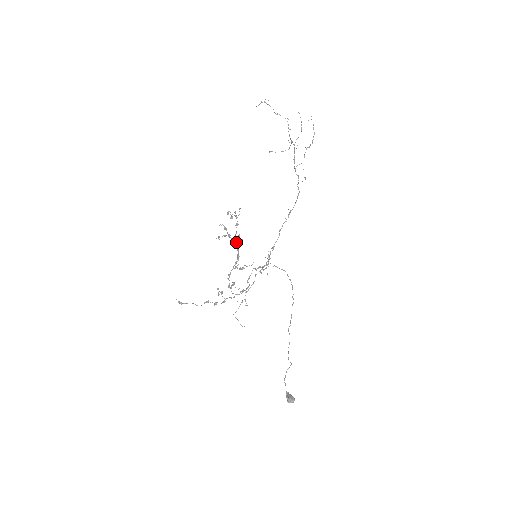
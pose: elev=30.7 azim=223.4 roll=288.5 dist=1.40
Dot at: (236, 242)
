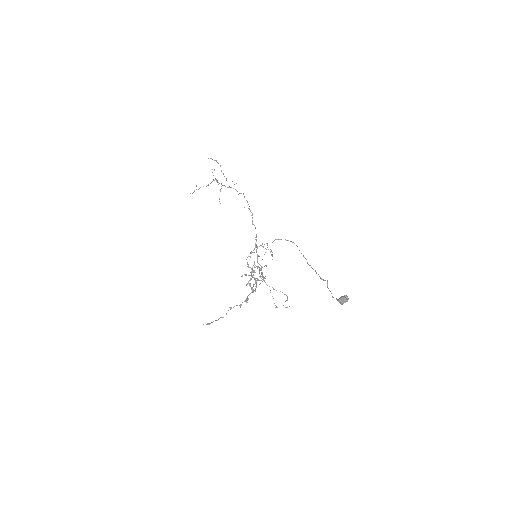
Dot at: occluded
